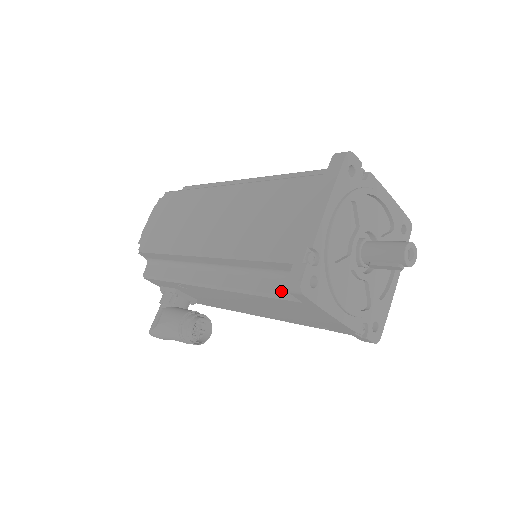
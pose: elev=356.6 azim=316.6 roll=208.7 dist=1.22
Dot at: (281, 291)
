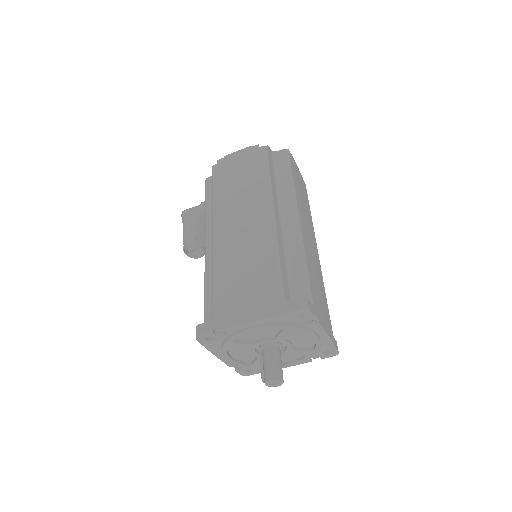
Dot at: (207, 314)
